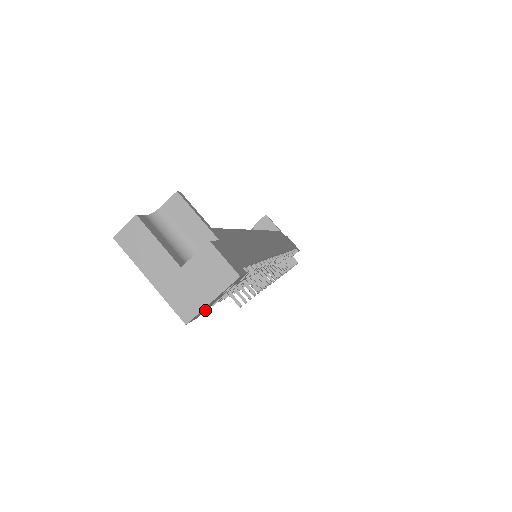
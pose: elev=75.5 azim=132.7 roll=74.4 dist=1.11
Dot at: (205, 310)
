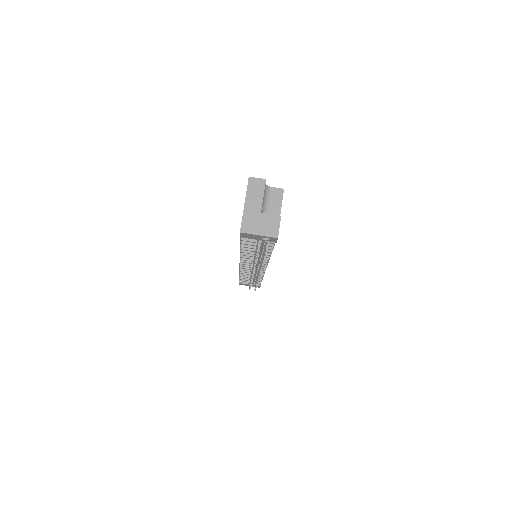
Dot at: (247, 237)
